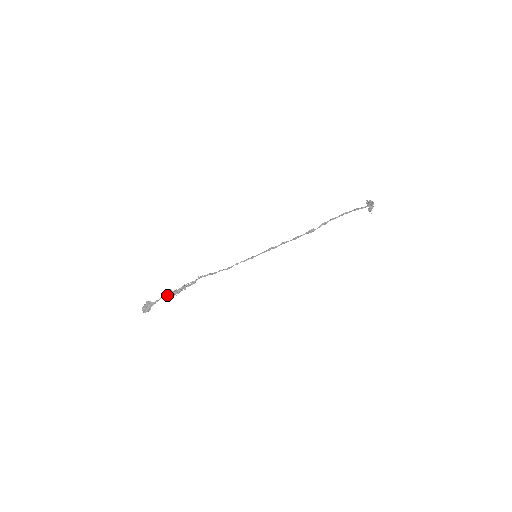
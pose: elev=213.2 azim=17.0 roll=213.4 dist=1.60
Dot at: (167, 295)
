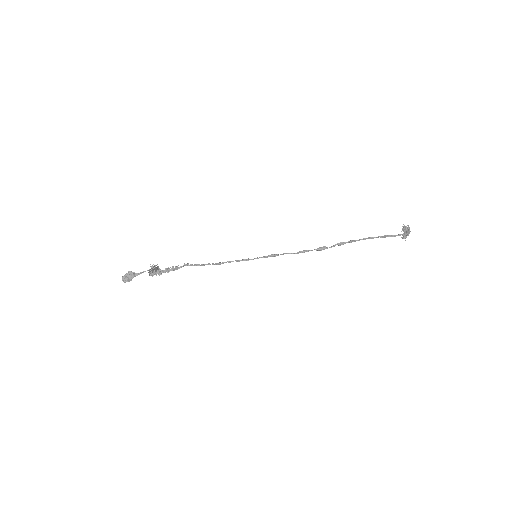
Dot at: occluded
